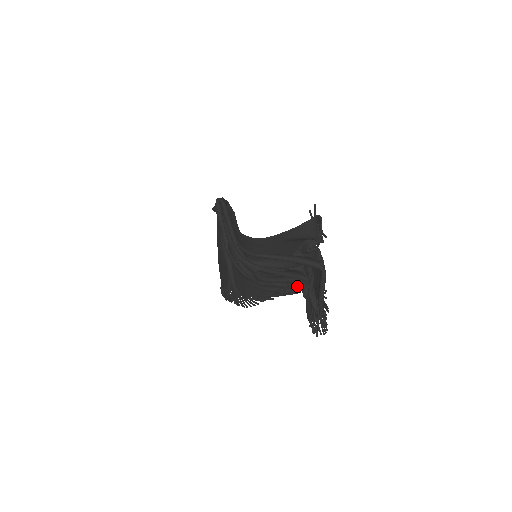
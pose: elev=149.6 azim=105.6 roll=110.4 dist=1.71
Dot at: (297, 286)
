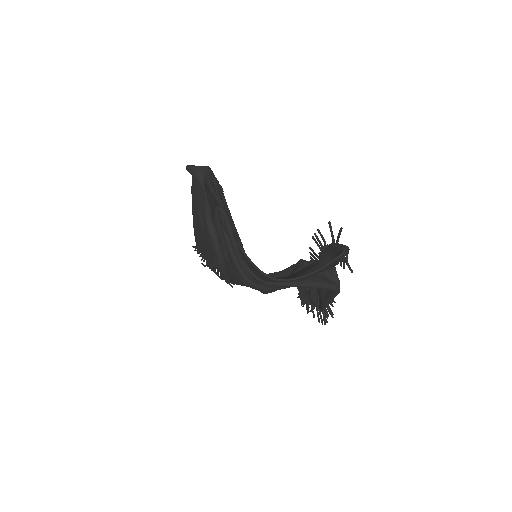
Dot at: occluded
